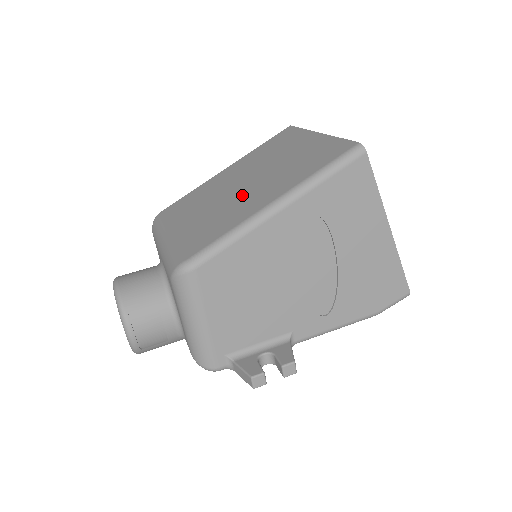
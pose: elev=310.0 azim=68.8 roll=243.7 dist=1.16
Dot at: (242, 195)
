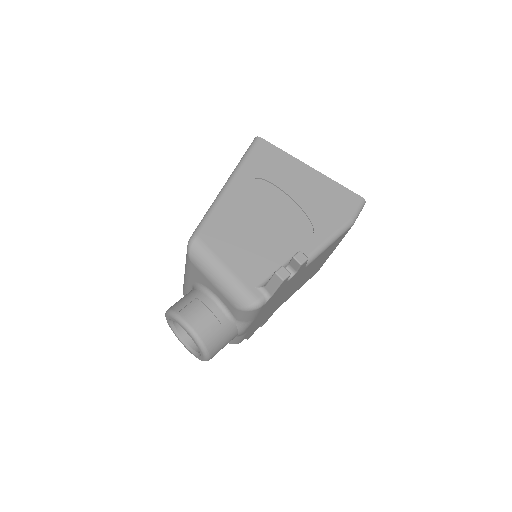
Dot at: occluded
